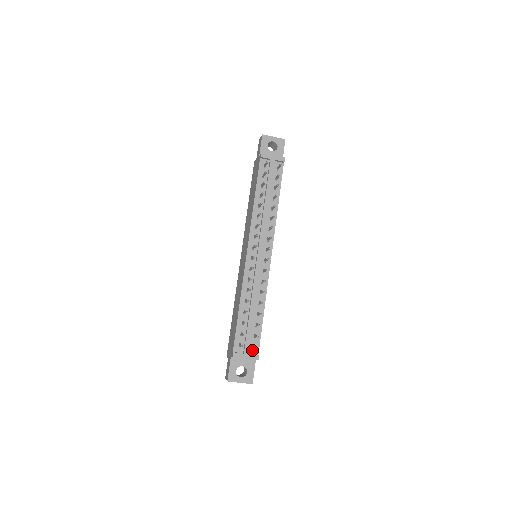
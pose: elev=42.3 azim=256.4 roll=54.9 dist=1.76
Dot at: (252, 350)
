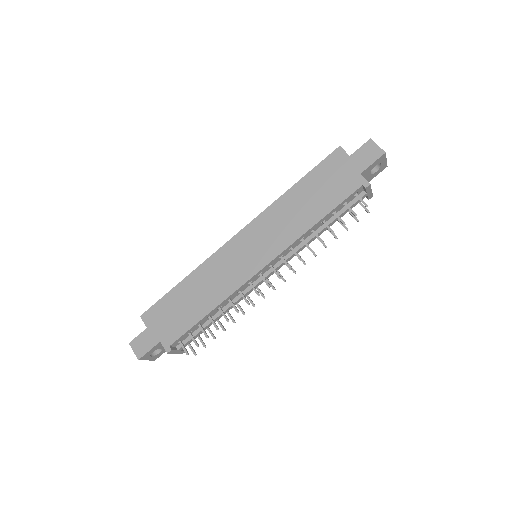
Dot at: occluded
